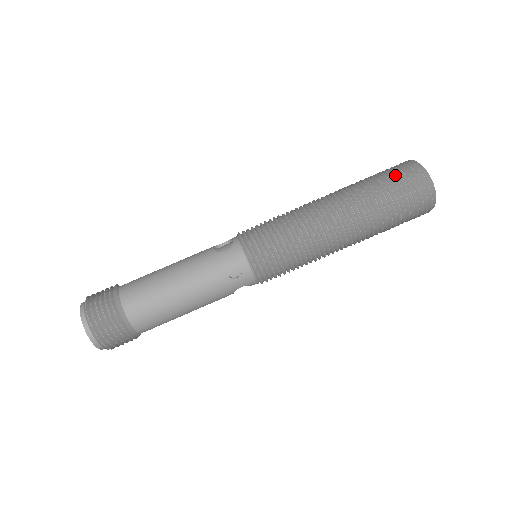
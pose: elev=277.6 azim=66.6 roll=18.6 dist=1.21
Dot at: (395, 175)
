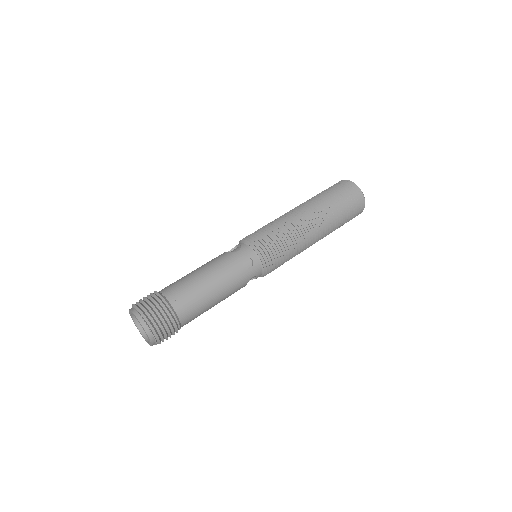
Dot at: (336, 189)
